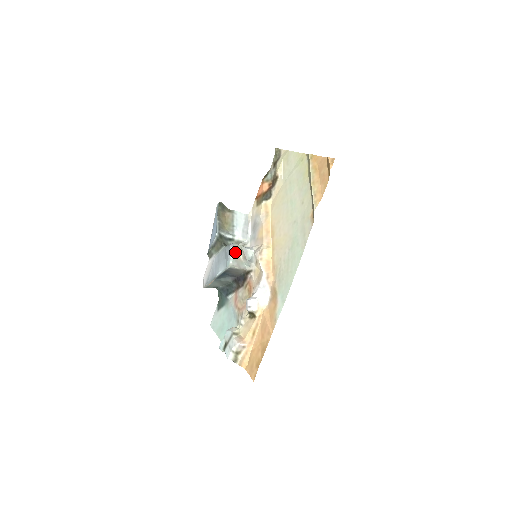
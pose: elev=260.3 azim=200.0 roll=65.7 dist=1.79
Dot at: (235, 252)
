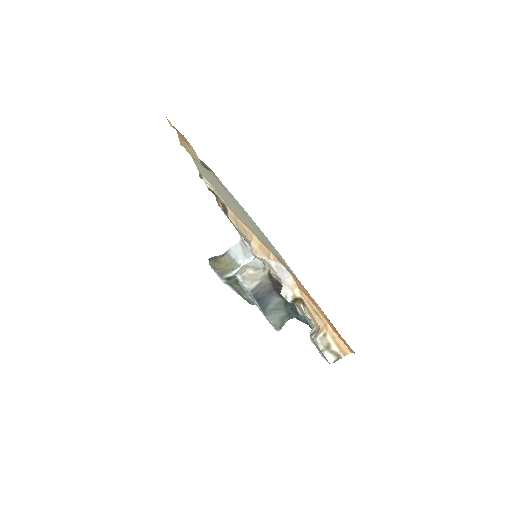
Dot at: (242, 275)
